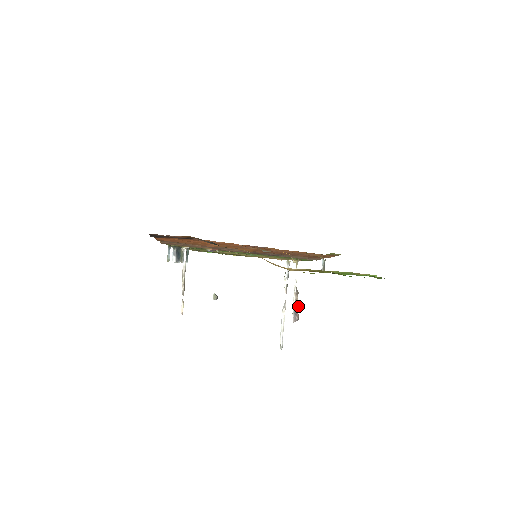
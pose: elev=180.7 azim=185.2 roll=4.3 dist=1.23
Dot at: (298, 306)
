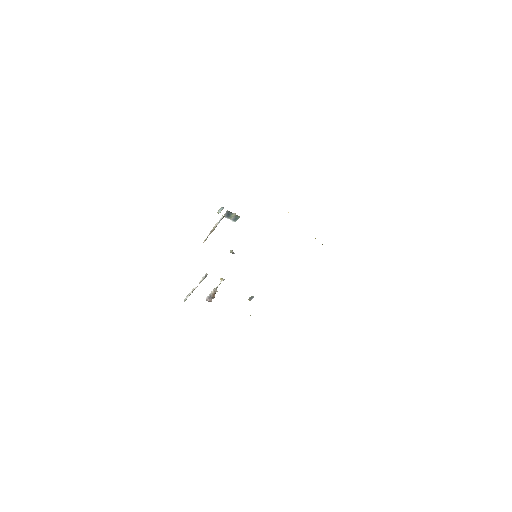
Dot at: (213, 297)
